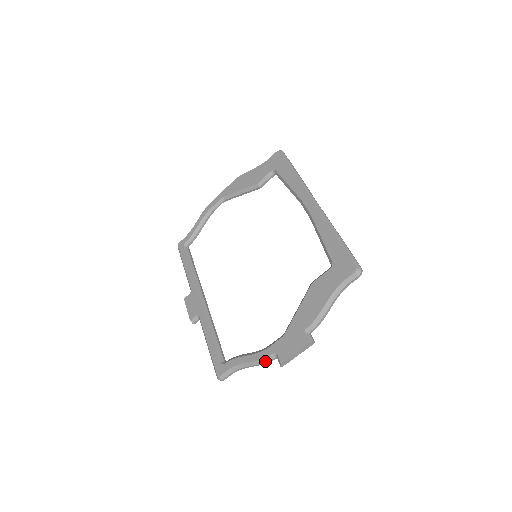
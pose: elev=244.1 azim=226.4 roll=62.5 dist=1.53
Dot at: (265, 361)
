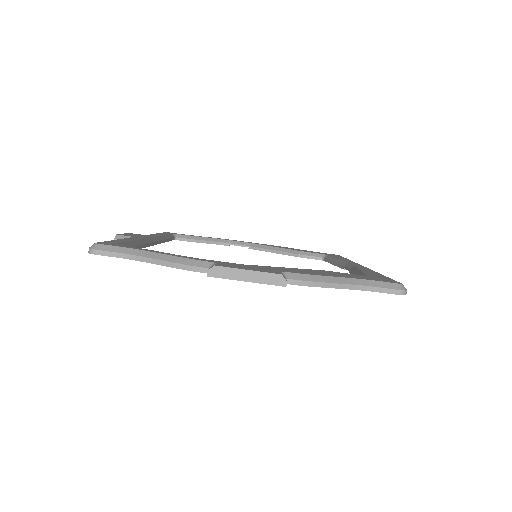
Dot at: (187, 263)
